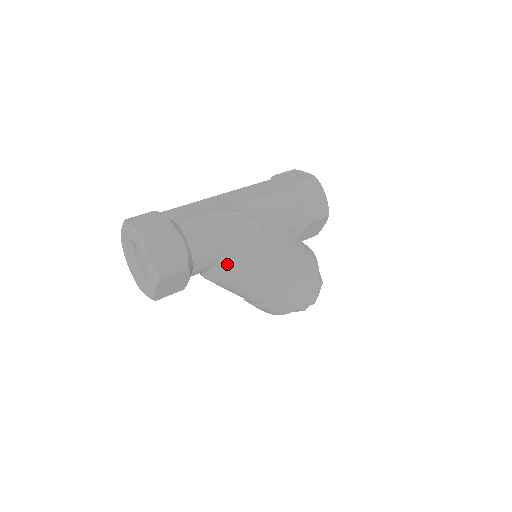
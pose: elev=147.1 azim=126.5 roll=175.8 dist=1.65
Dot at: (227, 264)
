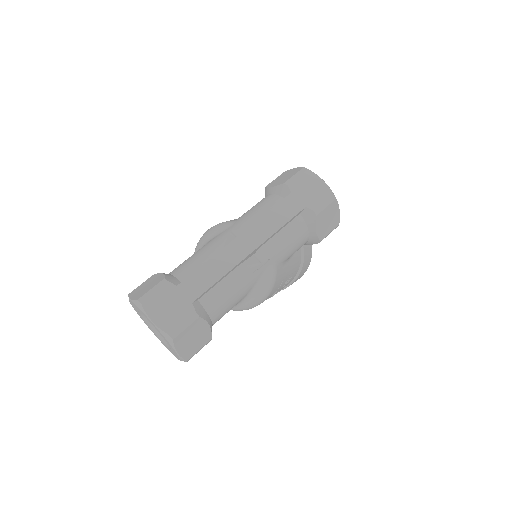
Dot at: (240, 306)
